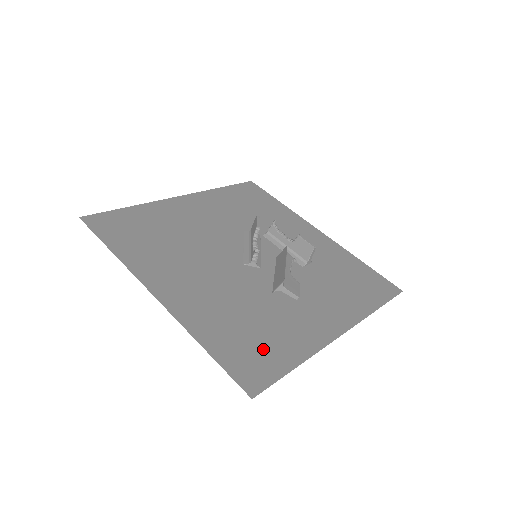
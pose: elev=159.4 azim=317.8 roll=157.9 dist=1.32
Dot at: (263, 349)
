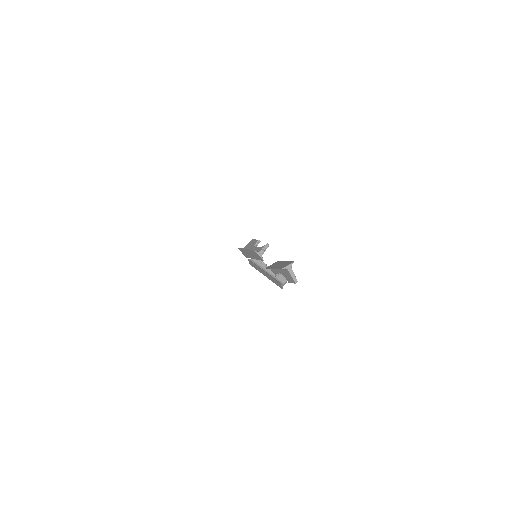
Dot at: occluded
